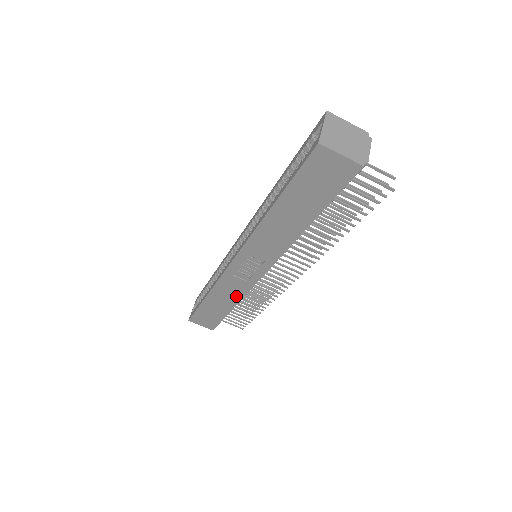
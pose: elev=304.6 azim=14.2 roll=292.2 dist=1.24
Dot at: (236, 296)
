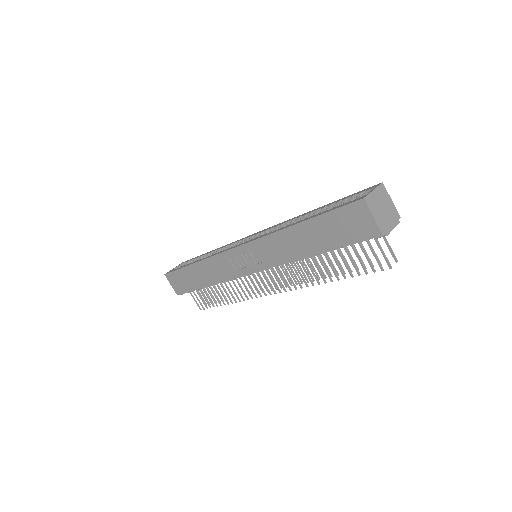
Dot at: (218, 277)
